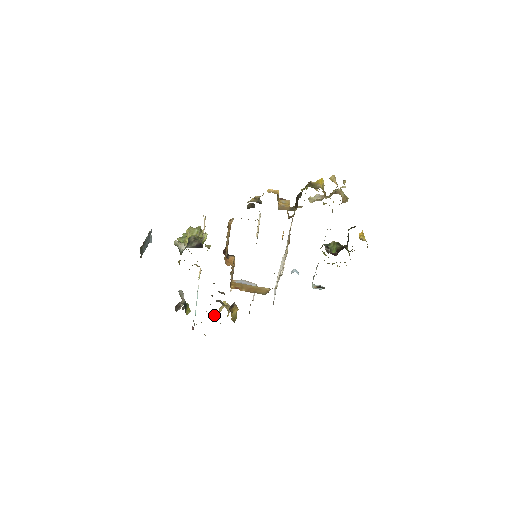
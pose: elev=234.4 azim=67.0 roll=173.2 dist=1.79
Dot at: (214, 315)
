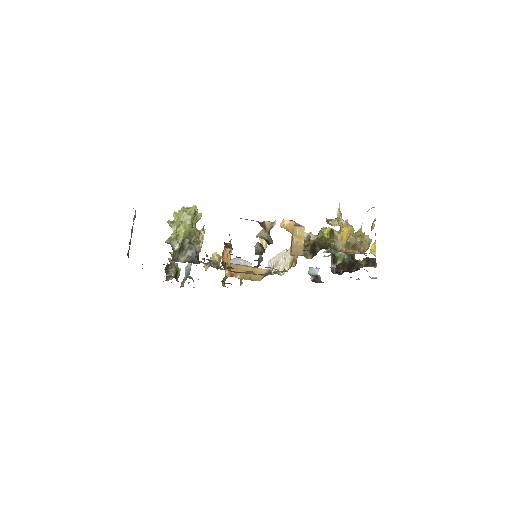
Dot at: (204, 266)
